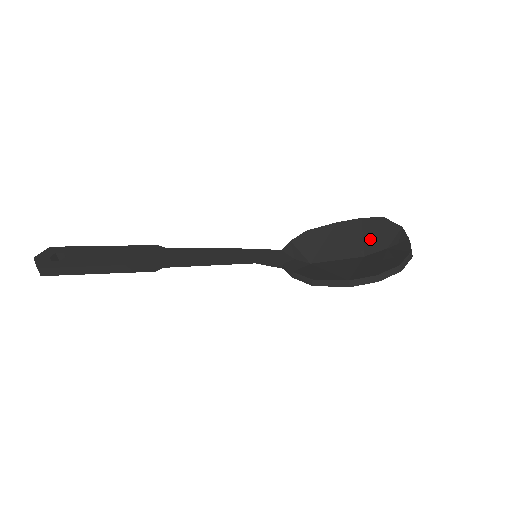
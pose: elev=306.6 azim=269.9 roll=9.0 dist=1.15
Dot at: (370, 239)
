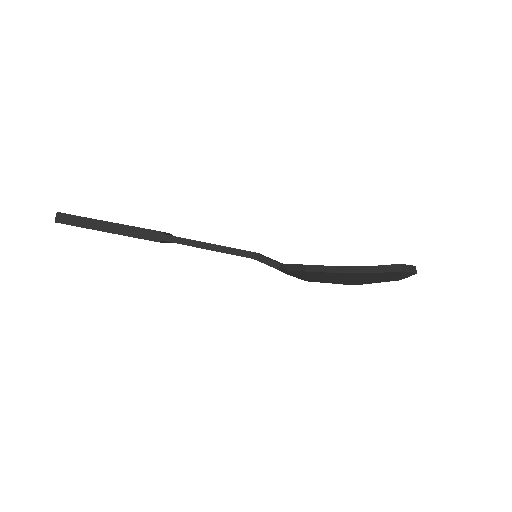
Dot at: occluded
